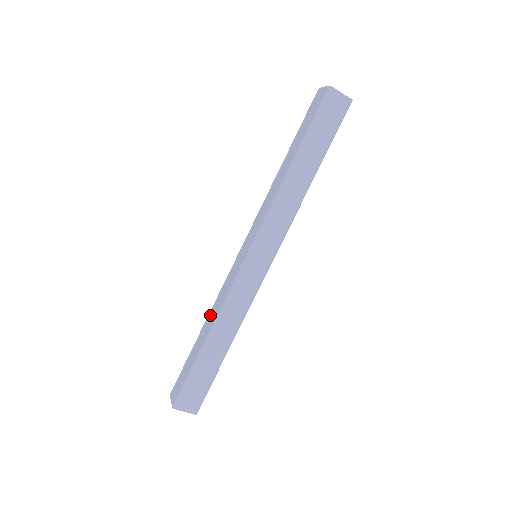
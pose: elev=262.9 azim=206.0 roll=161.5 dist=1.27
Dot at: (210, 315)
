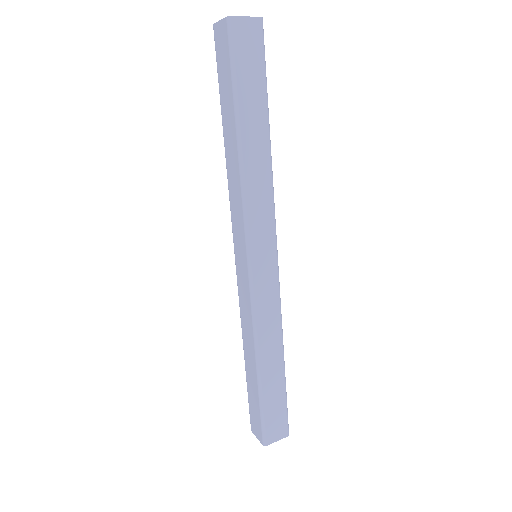
Dot at: (245, 340)
